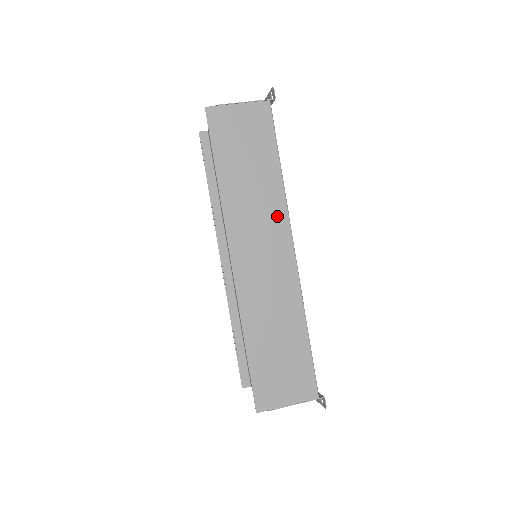
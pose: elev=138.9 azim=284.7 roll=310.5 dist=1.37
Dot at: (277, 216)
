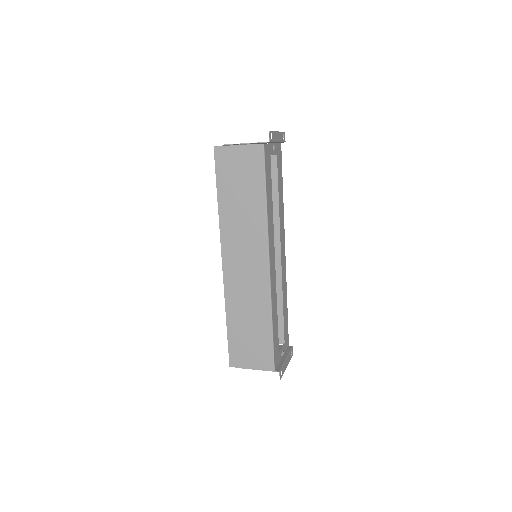
Dot at: (259, 236)
